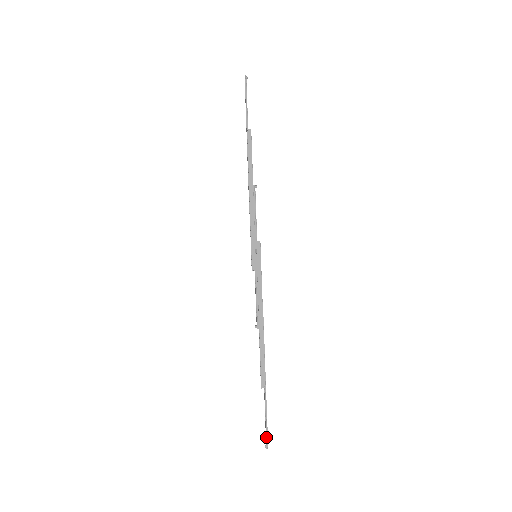
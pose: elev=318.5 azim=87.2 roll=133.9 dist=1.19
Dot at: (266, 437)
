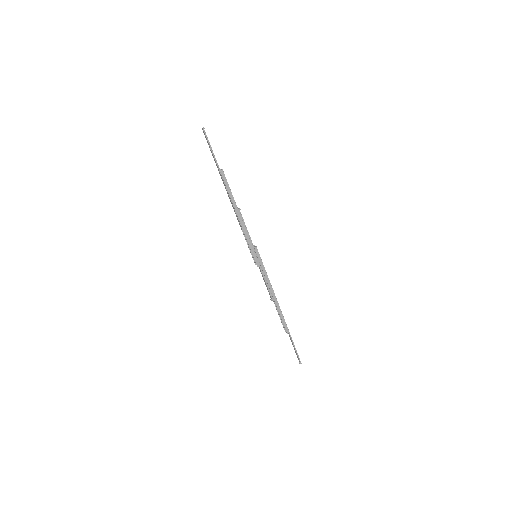
Dot at: (298, 358)
